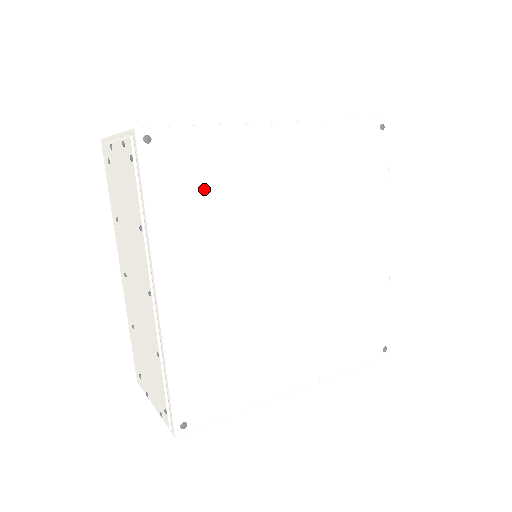
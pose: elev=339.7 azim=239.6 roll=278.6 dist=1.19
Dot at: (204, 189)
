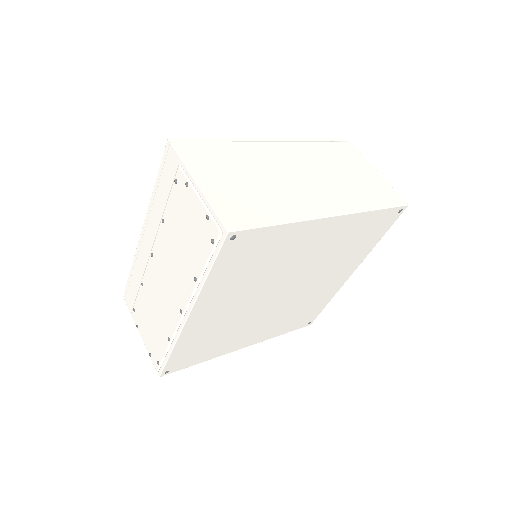
Dot at: (254, 261)
